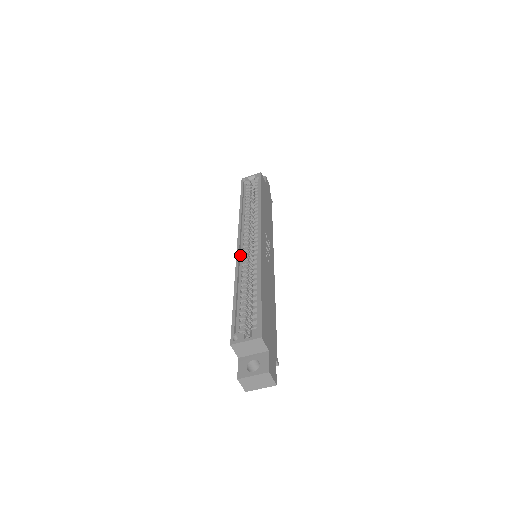
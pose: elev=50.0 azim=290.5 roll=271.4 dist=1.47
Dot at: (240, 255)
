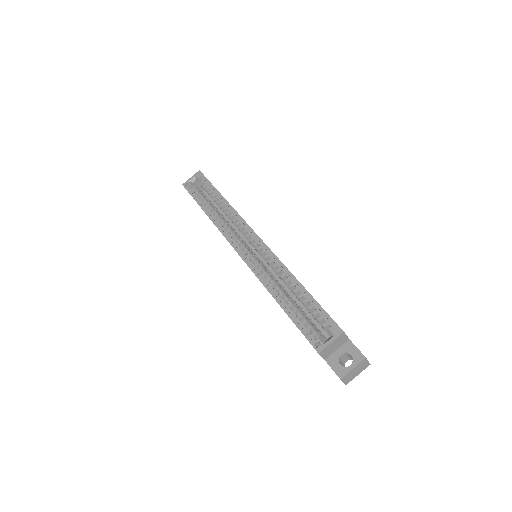
Dot at: (250, 263)
